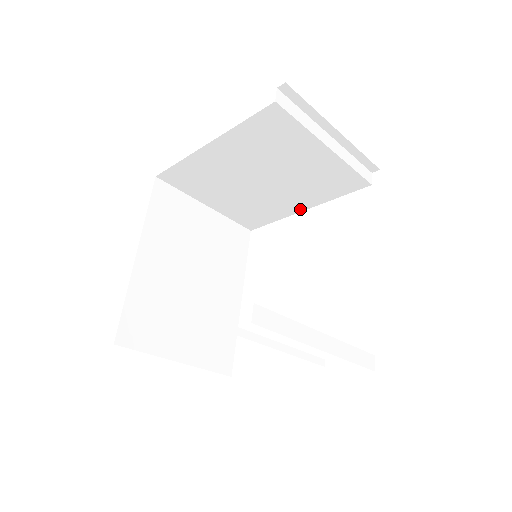
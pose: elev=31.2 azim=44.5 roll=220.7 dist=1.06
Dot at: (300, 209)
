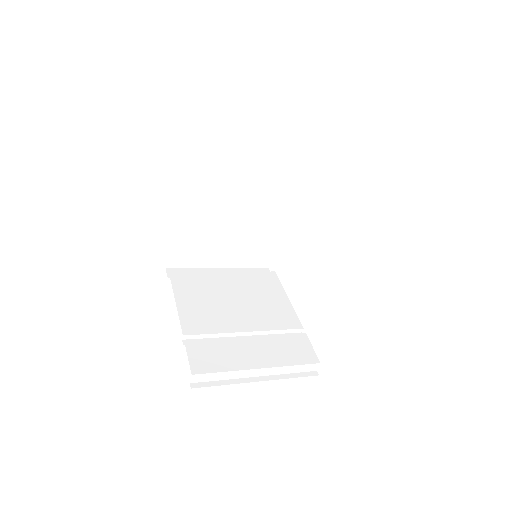
Dot at: occluded
